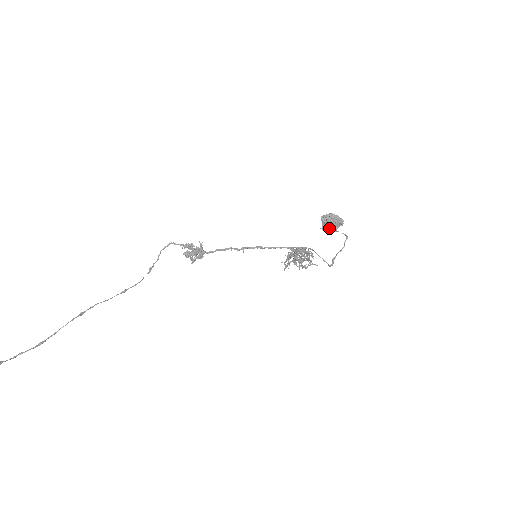
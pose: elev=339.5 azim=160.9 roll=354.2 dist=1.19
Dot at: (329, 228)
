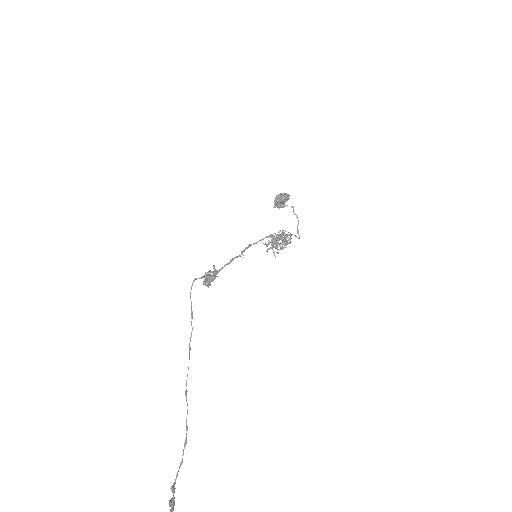
Dot at: (279, 205)
